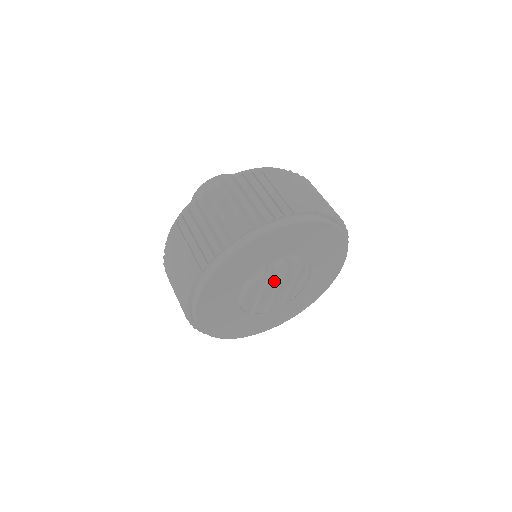
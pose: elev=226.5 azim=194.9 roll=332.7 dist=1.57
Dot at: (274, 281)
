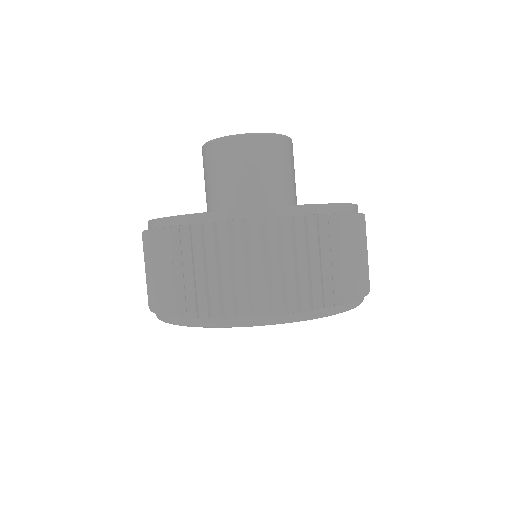
Dot at: occluded
